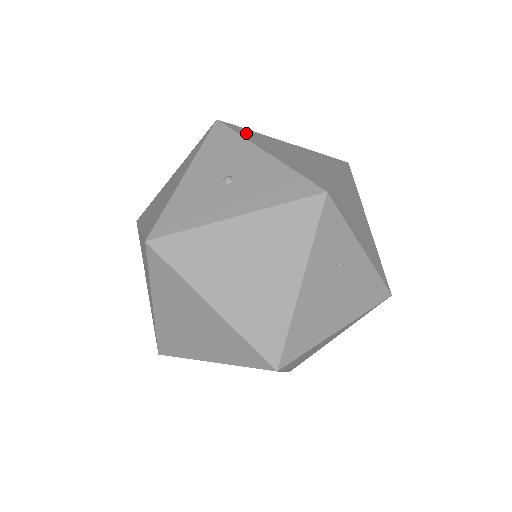
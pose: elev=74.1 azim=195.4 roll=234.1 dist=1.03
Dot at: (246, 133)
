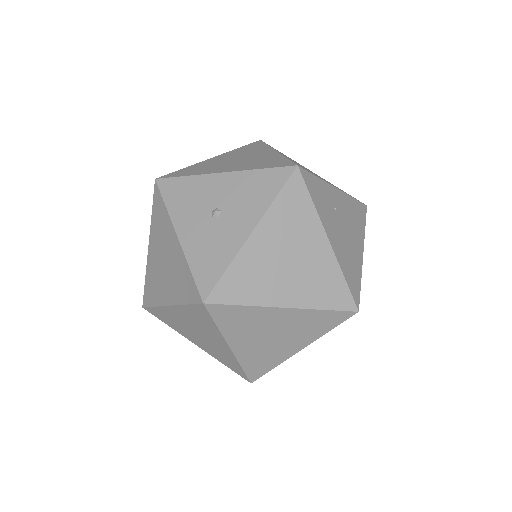
Dot at: (187, 172)
